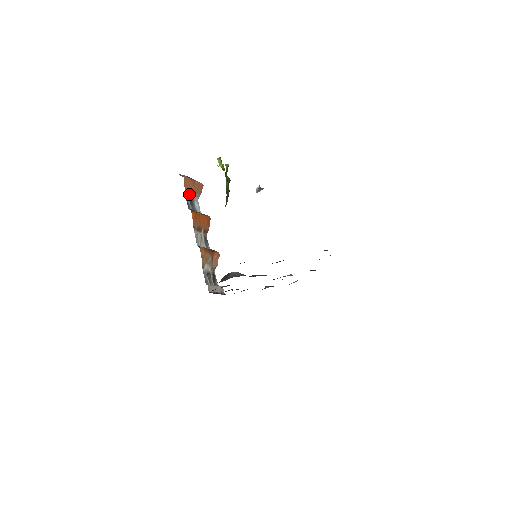
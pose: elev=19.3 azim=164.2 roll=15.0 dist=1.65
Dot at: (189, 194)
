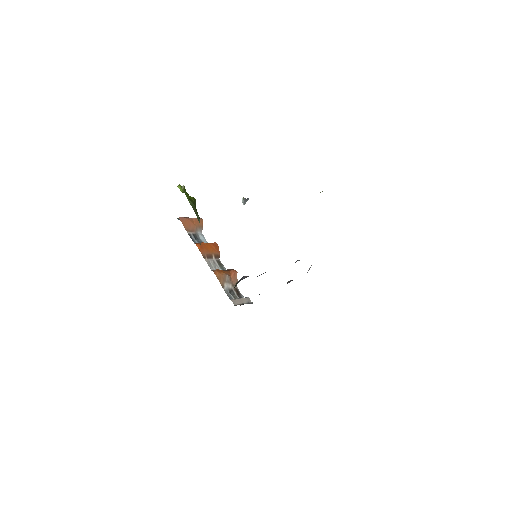
Dot at: (191, 231)
